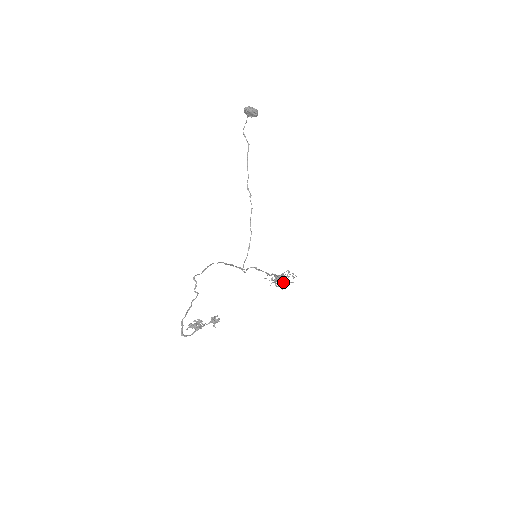
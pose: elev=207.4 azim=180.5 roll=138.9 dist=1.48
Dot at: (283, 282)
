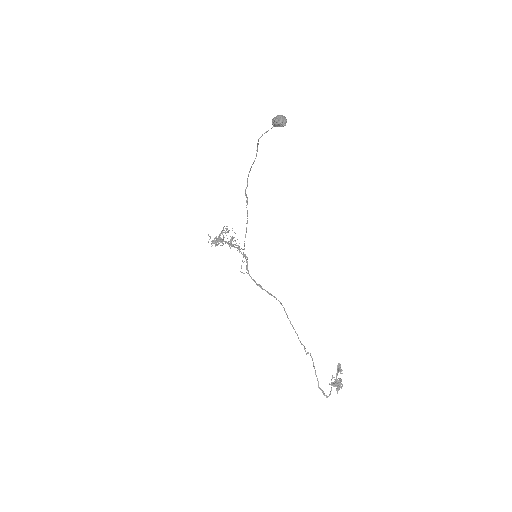
Dot at: occluded
